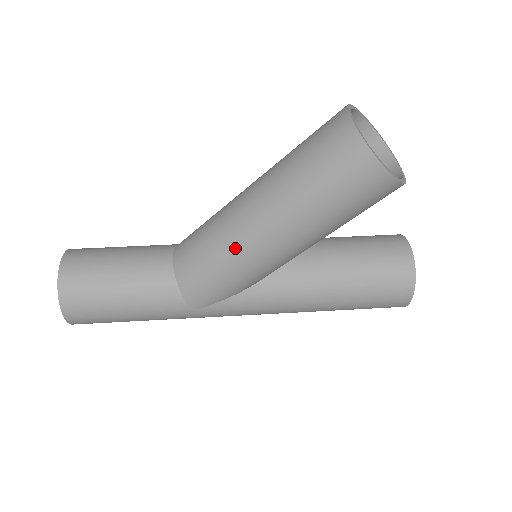
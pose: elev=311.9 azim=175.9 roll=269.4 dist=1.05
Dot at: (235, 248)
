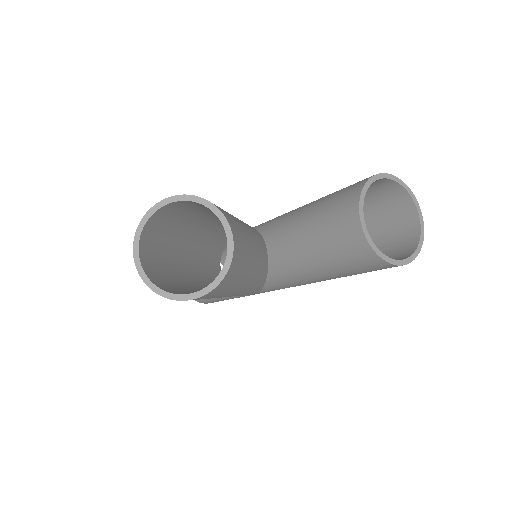
Dot at: occluded
